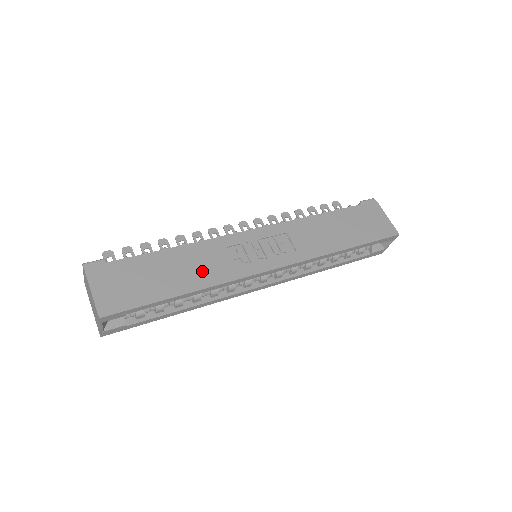
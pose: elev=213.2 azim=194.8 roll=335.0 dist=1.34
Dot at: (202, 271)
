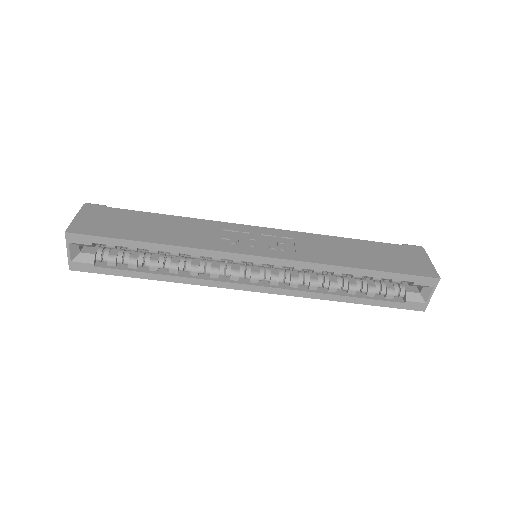
Dot at: (184, 235)
